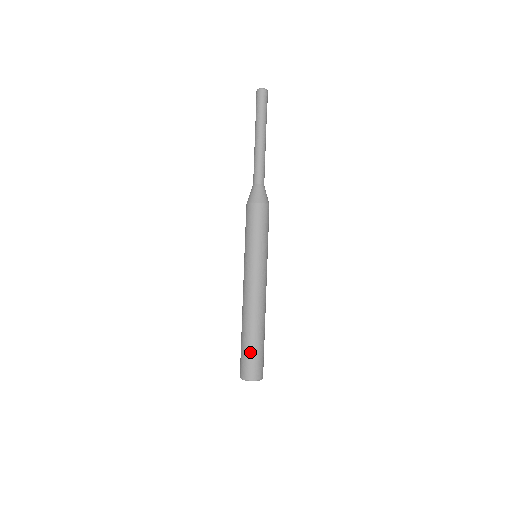
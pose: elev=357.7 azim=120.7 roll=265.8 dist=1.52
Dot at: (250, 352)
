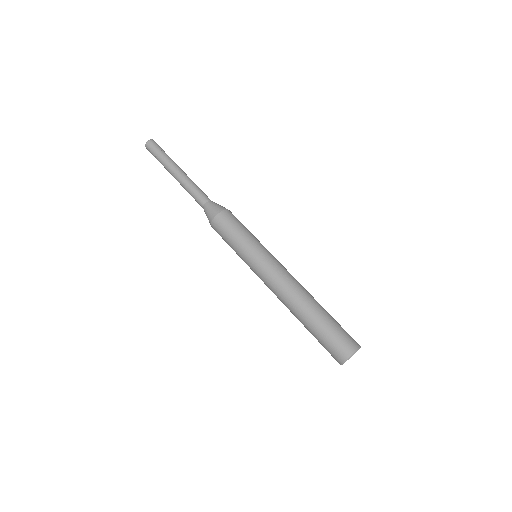
Dot at: (323, 335)
